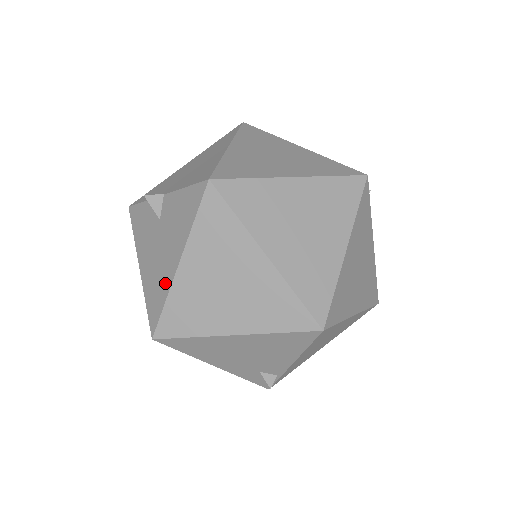
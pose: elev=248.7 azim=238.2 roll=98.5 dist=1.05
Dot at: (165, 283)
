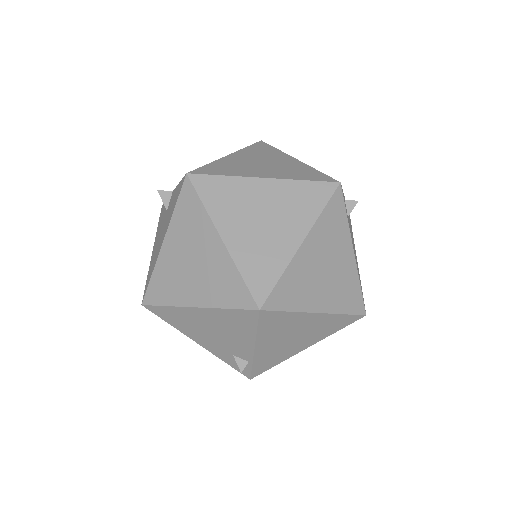
Dot at: (155, 259)
